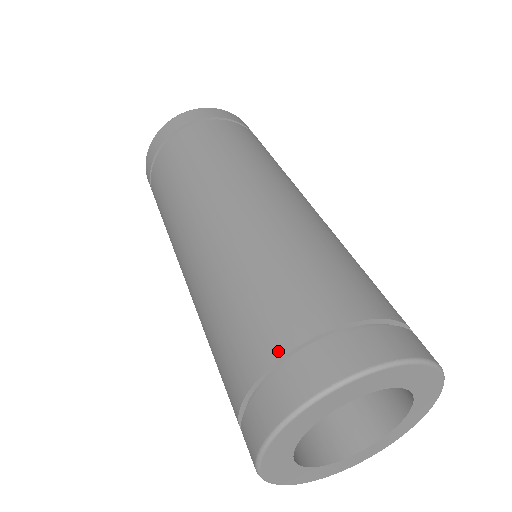
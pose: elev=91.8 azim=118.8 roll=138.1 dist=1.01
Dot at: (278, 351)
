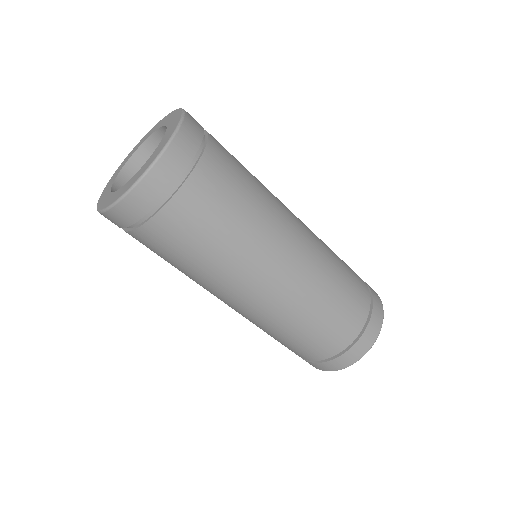
Dot at: (324, 357)
